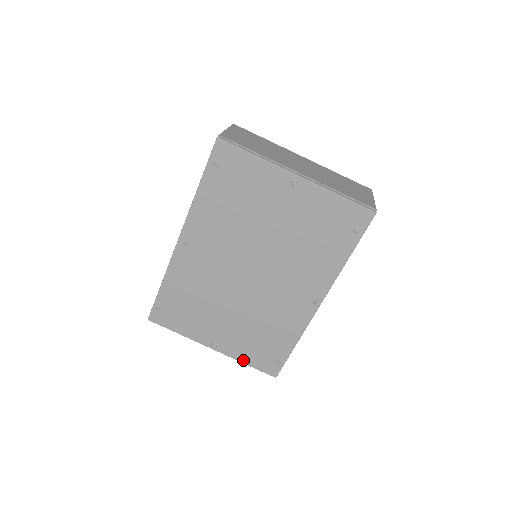
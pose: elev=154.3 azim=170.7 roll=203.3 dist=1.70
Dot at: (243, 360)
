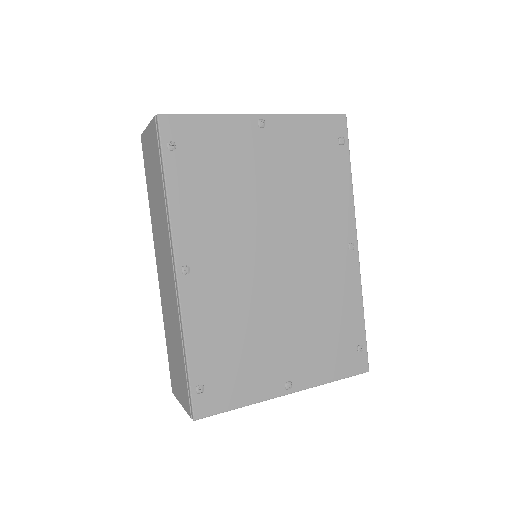
Dot at: (327, 379)
